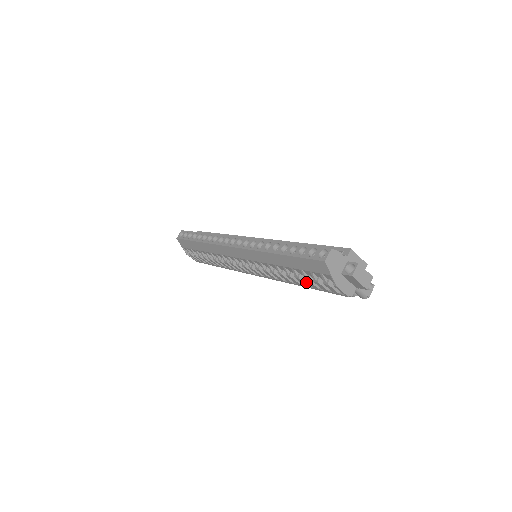
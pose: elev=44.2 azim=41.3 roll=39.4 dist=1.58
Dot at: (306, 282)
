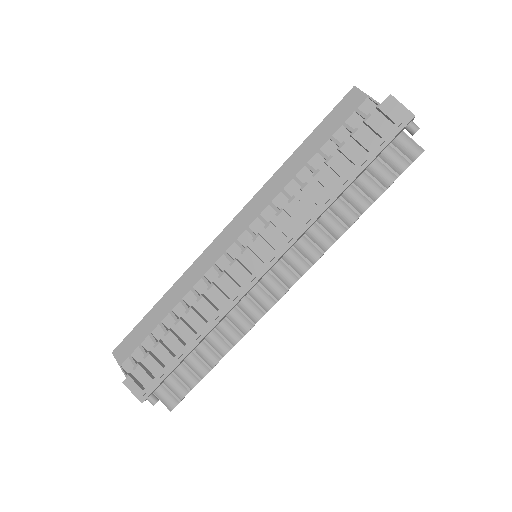
Dot at: (342, 166)
